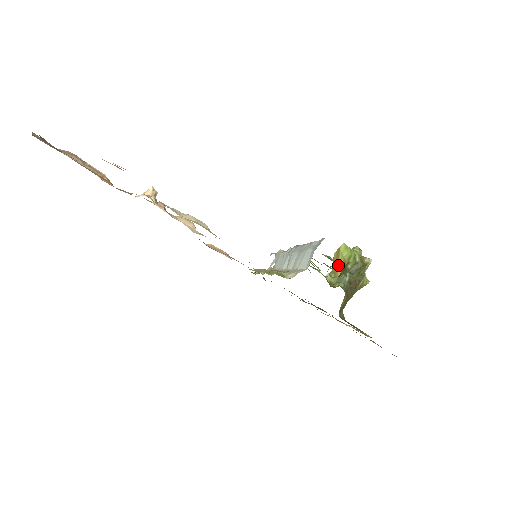
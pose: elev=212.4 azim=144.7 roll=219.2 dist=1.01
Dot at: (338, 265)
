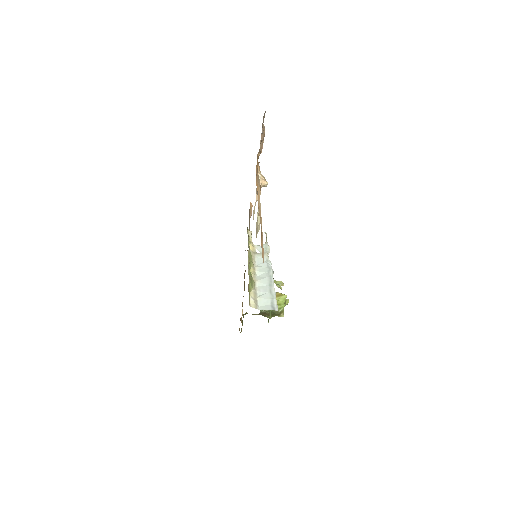
Dot at: occluded
